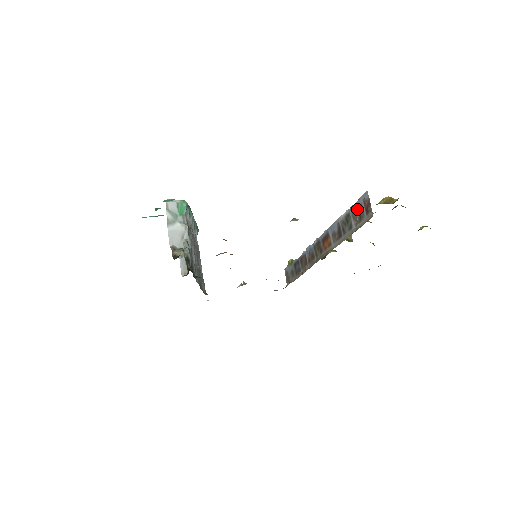
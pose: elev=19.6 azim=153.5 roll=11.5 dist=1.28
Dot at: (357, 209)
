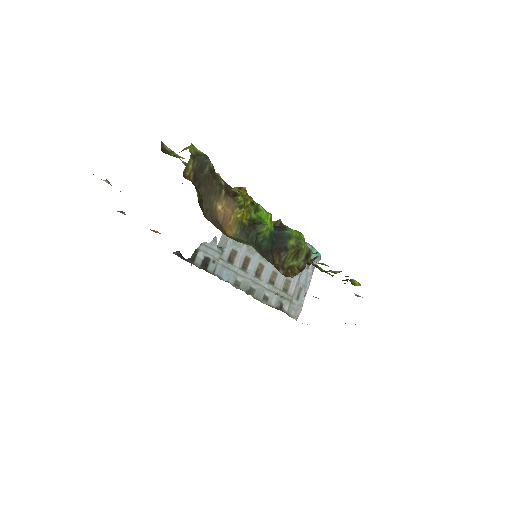
Dot at: occluded
